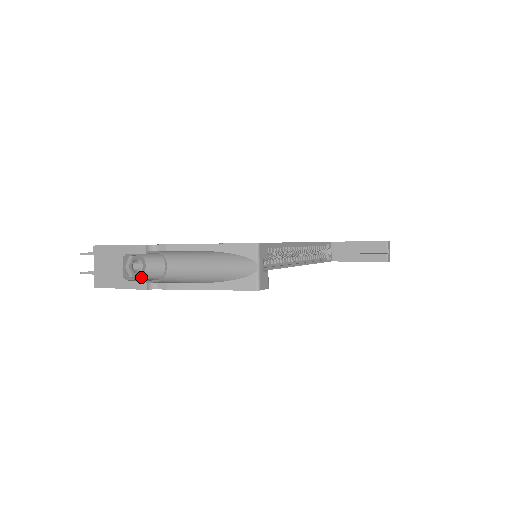
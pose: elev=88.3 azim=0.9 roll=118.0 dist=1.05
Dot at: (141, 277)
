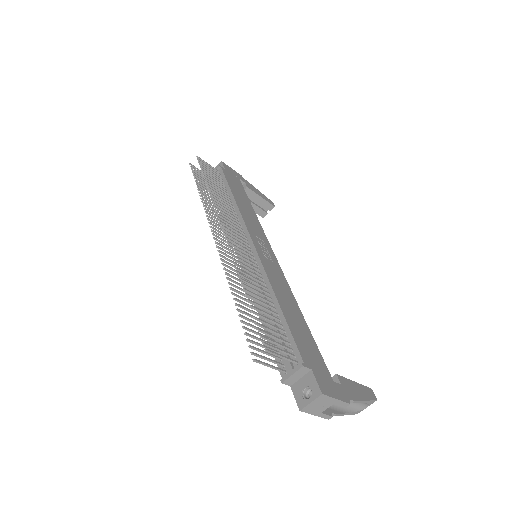
Dot at: occluded
